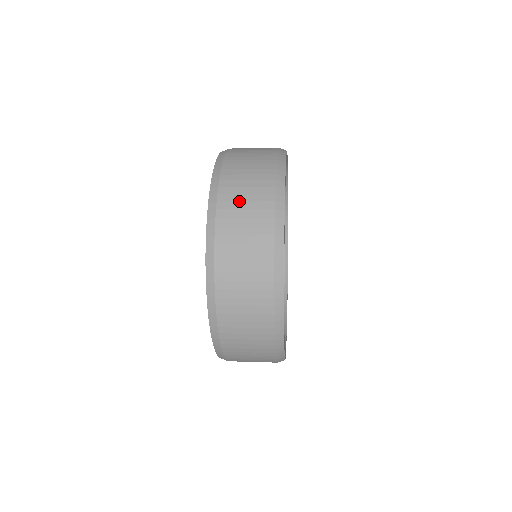
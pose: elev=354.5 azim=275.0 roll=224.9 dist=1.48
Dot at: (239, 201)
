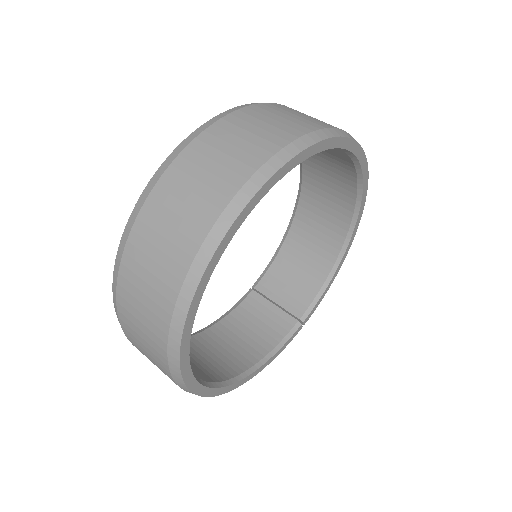
Dot at: (177, 198)
